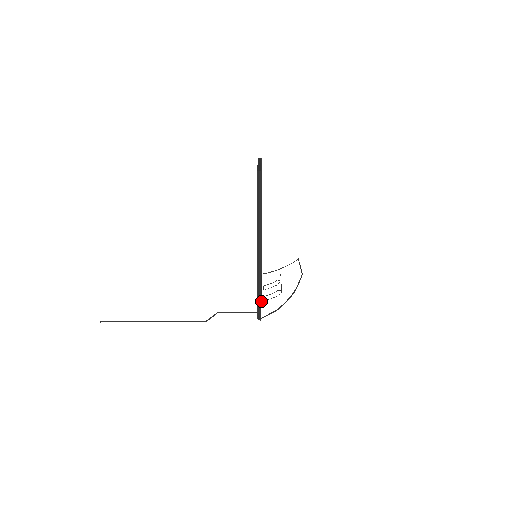
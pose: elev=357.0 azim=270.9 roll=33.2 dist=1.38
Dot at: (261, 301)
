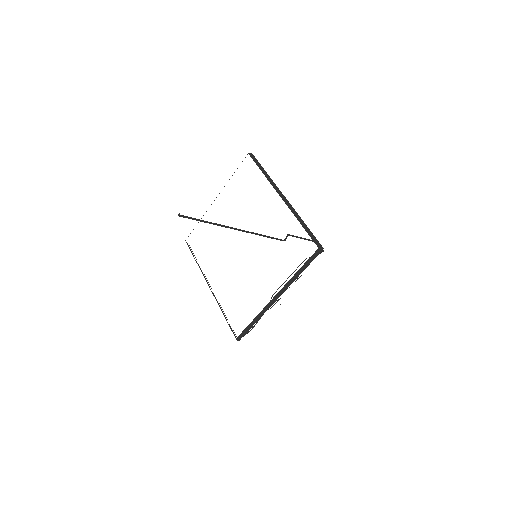
Dot at: (290, 284)
